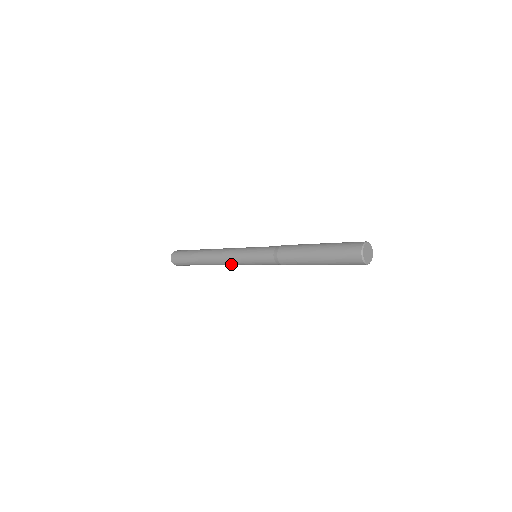
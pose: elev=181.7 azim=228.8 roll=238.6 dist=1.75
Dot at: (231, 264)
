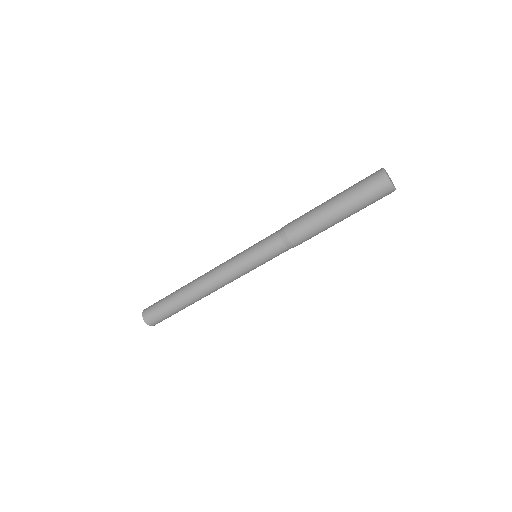
Dot at: (221, 271)
